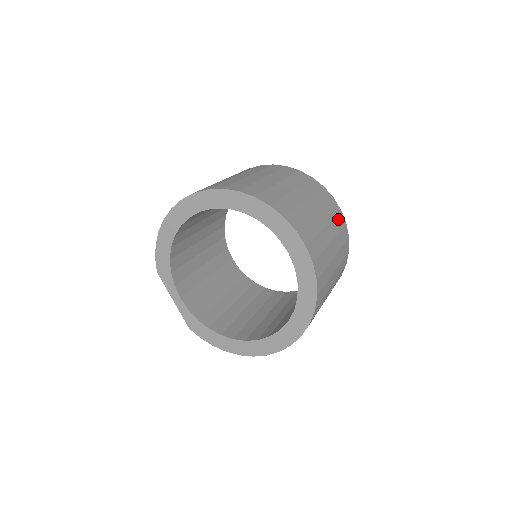
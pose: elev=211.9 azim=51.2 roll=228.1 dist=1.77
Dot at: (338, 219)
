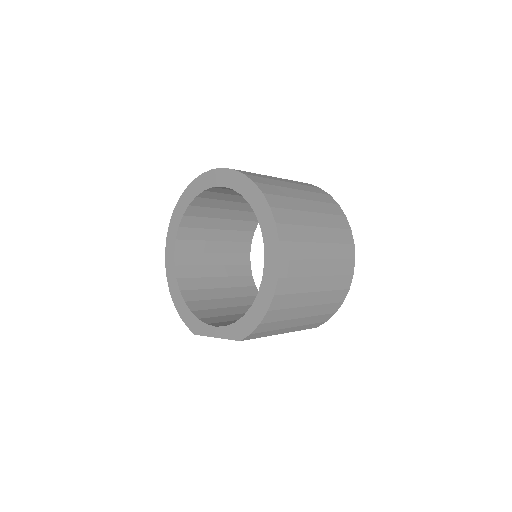
Dot at: occluded
